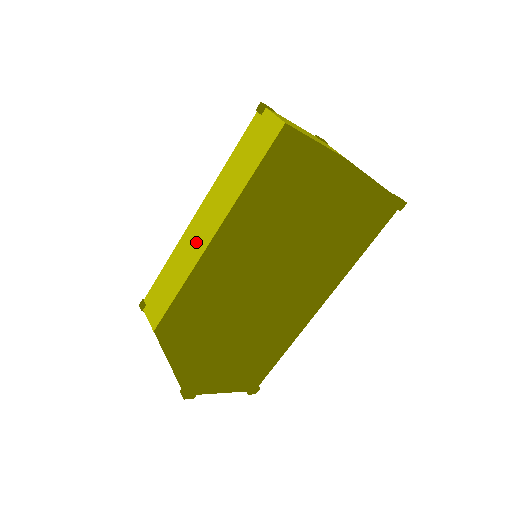
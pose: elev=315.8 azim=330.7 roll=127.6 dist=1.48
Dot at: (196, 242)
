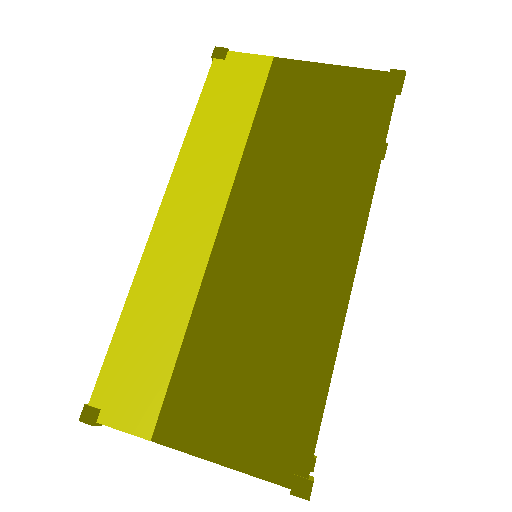
Dot at: (184, 248)
